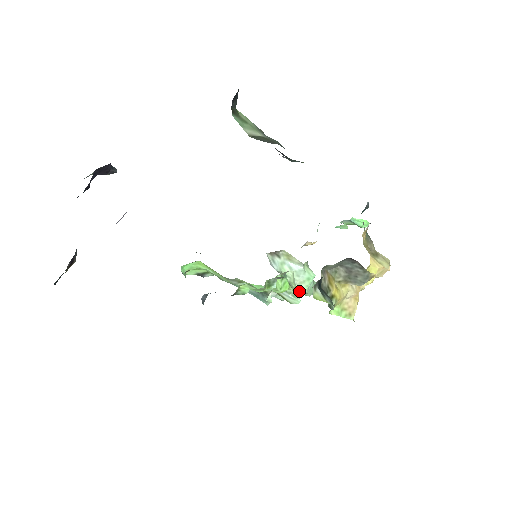
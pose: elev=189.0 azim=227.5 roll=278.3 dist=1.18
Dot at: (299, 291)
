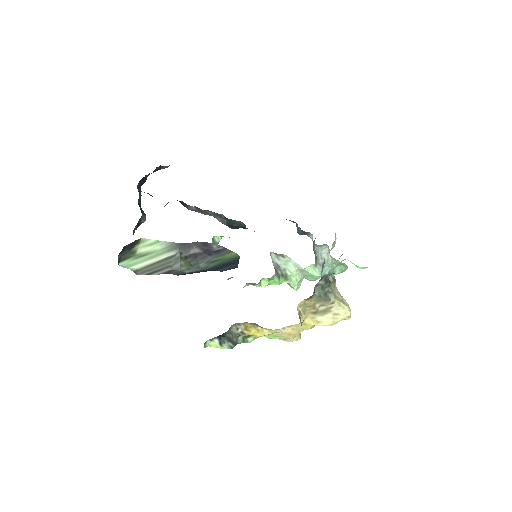
Dot at: (296, 284)
